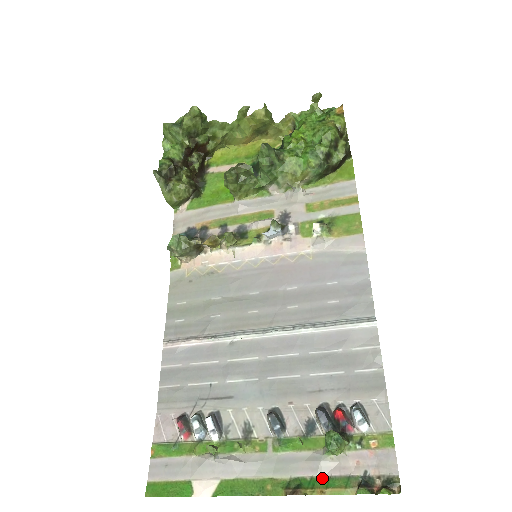
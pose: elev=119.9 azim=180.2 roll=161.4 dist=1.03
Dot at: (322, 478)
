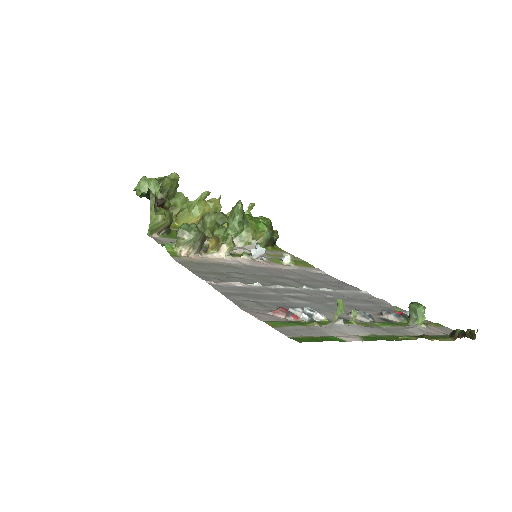
Dot at: occluded
